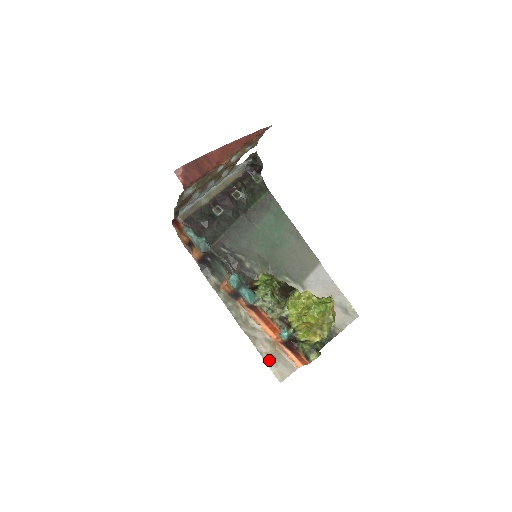
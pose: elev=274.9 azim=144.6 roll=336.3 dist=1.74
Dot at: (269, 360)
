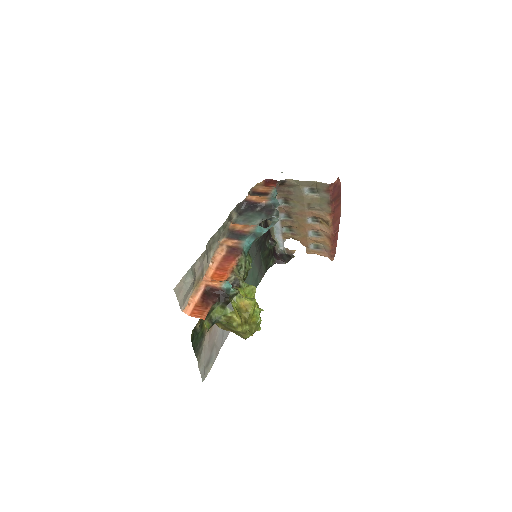
Dot at: (191, 274)
